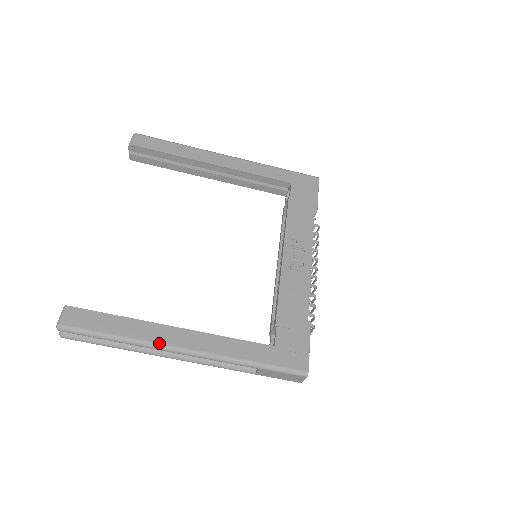
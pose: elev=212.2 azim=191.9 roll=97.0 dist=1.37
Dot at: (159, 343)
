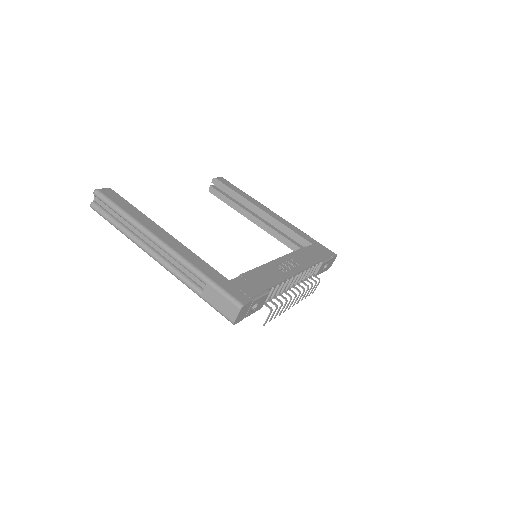
Dot at: (149, 229)
